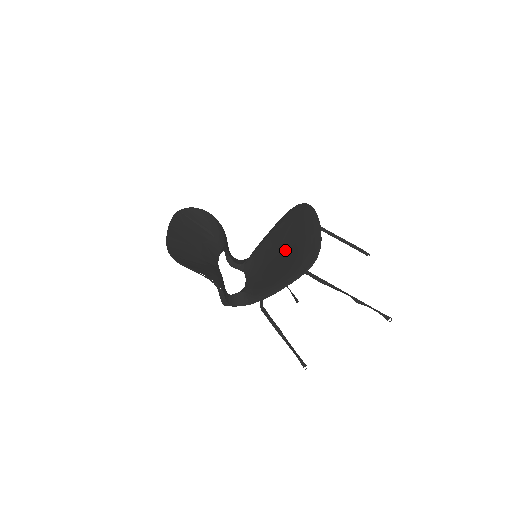
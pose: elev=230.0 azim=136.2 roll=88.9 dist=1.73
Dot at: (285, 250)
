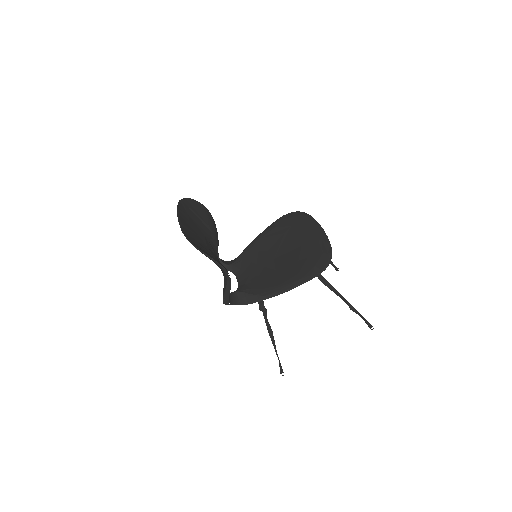
Dot at: (287, 253)
